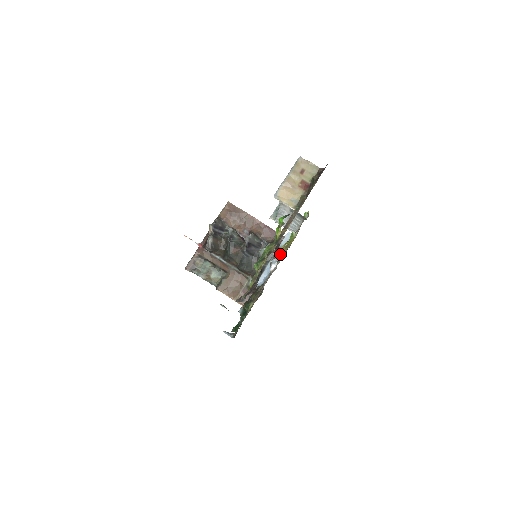
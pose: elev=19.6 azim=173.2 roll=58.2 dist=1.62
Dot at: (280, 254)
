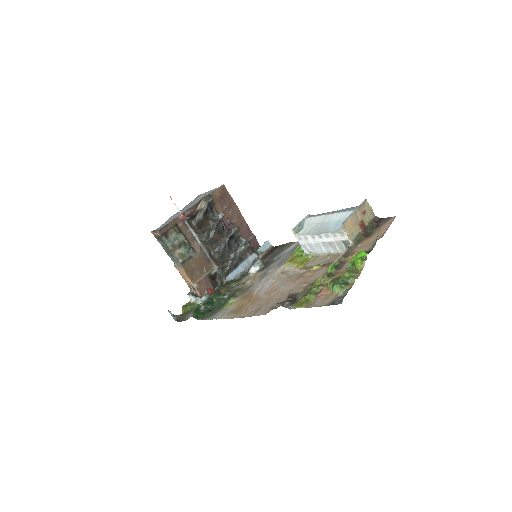
Dot at: (261, 259)
